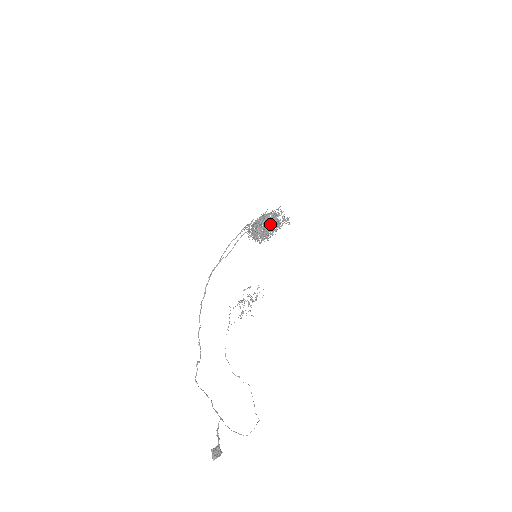
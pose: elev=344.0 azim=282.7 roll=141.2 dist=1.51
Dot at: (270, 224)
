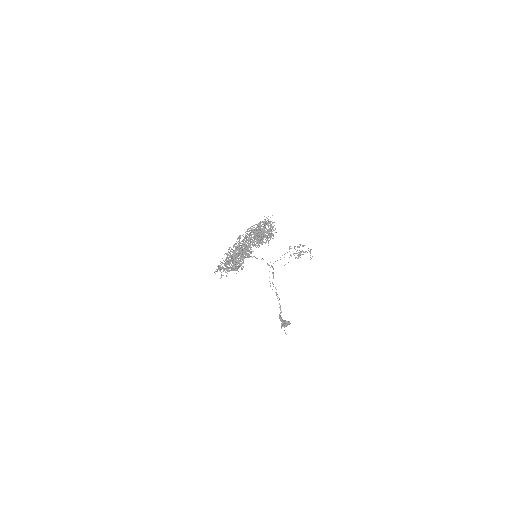
Dot at: occluded
